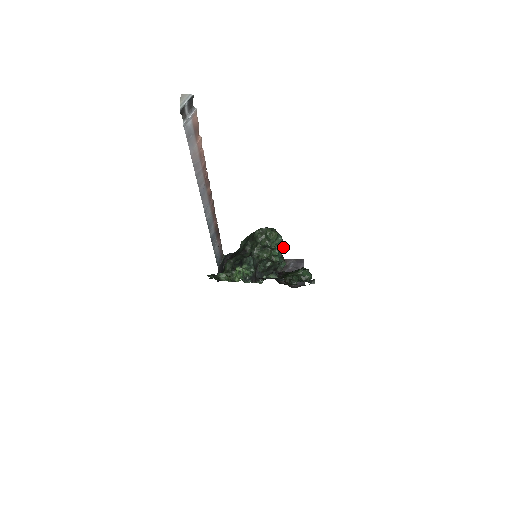
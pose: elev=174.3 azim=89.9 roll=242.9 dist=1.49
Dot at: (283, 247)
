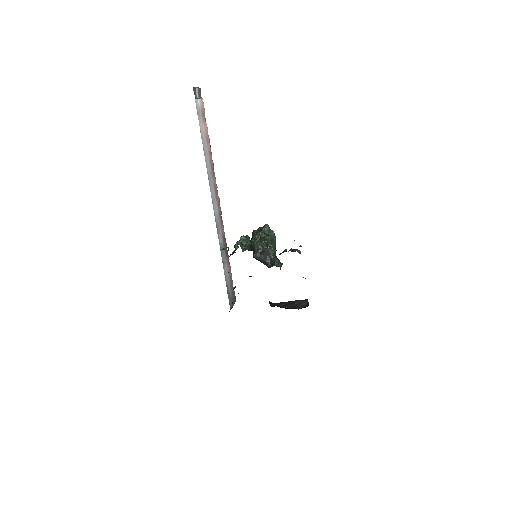
Dot at: (275, 238)
